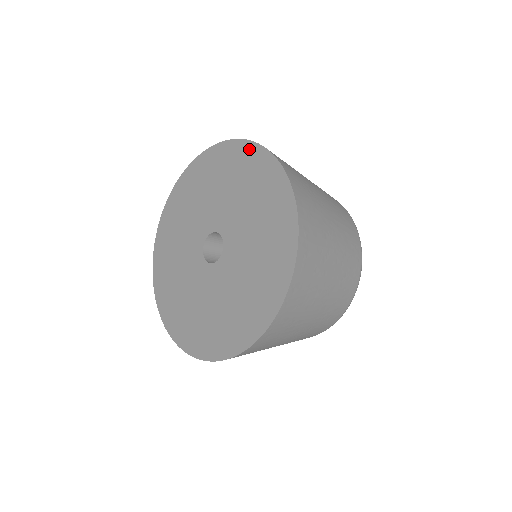
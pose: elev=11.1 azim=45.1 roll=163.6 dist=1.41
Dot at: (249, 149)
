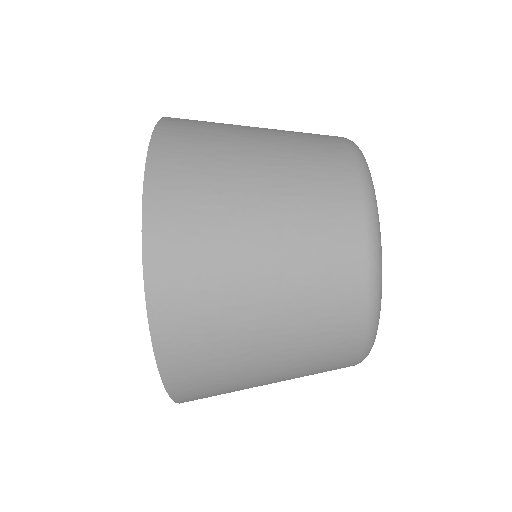
Dot at: occluded
